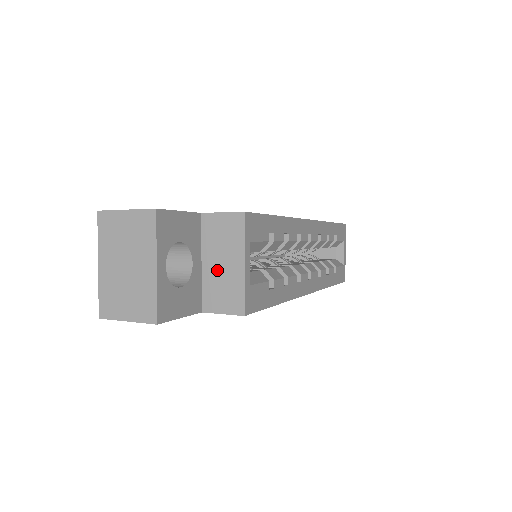
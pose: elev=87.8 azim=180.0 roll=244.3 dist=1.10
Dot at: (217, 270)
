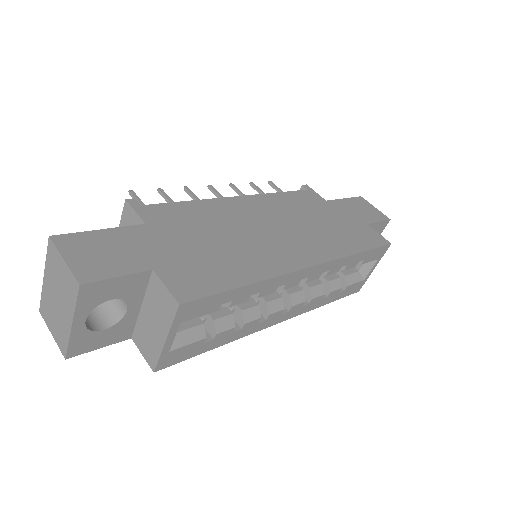
Dot at: (148, 323)
